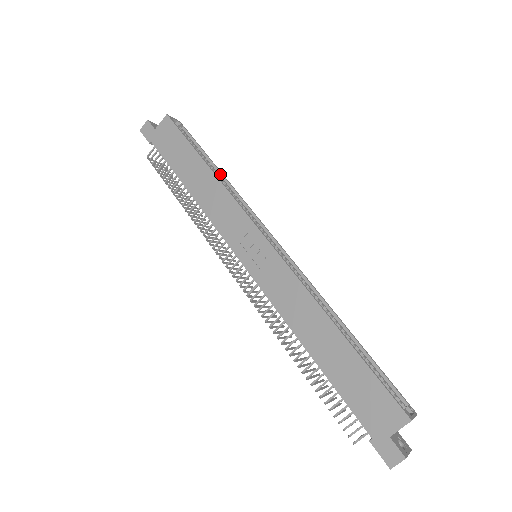
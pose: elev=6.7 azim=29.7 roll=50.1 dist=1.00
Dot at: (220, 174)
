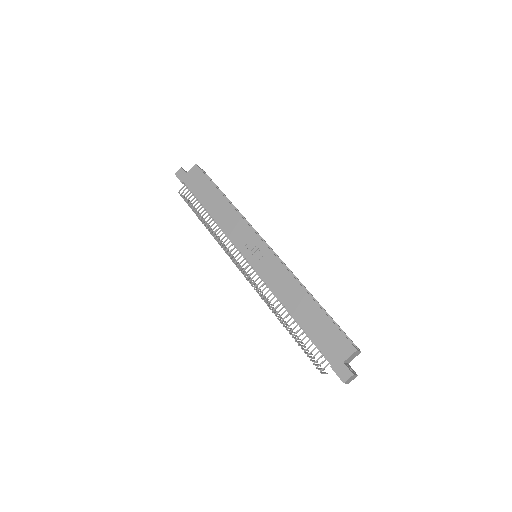
Dot at: (231, 204)
